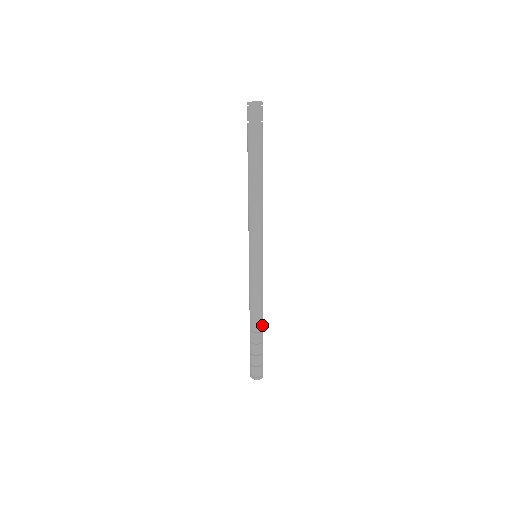
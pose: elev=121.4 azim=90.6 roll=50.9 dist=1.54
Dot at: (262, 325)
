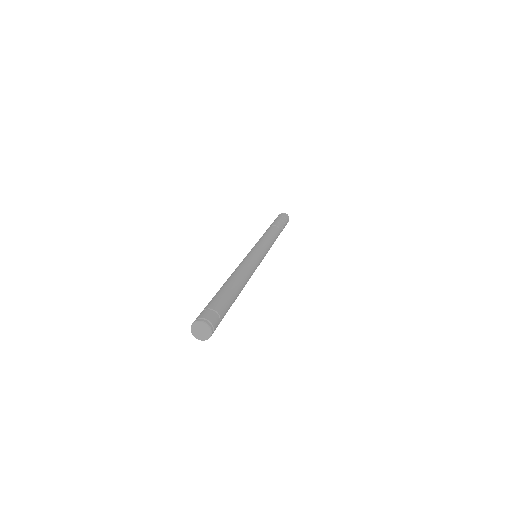
Dot at: occluded
